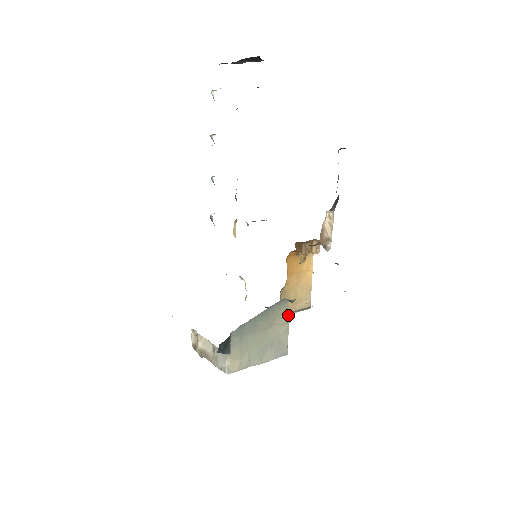
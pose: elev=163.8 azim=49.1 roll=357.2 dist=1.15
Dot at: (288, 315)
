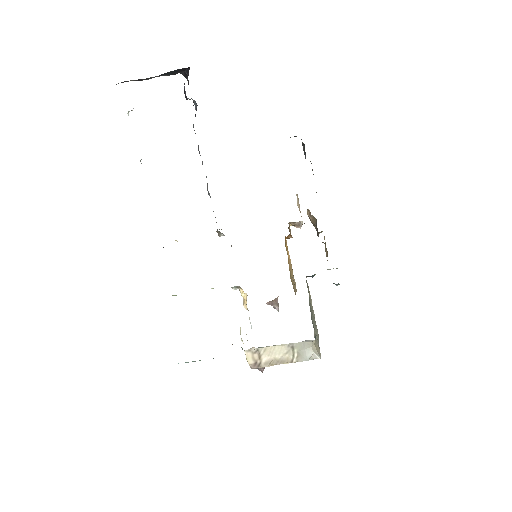
Dot at: (309, 291)
